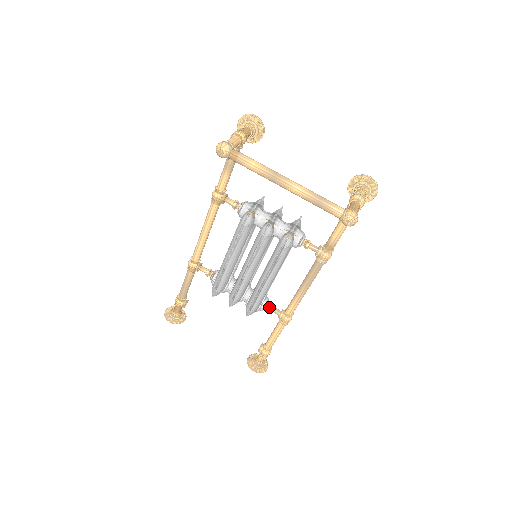
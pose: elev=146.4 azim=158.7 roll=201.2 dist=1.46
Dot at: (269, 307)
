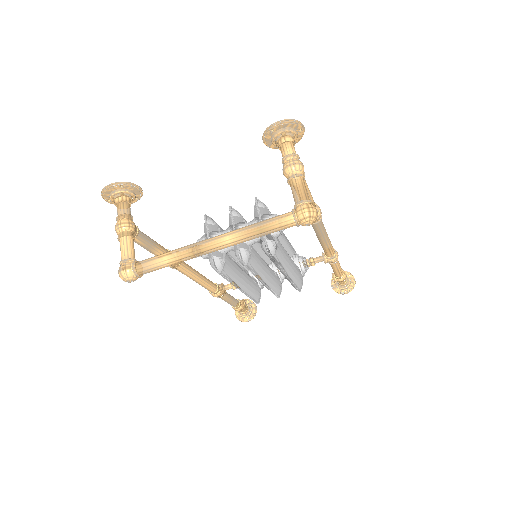
Dot at: (309, 264)
